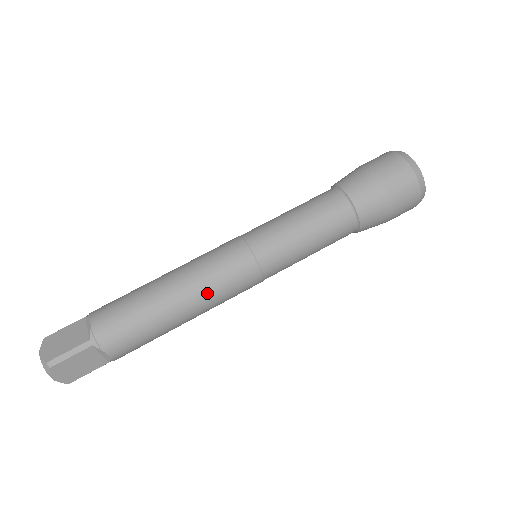
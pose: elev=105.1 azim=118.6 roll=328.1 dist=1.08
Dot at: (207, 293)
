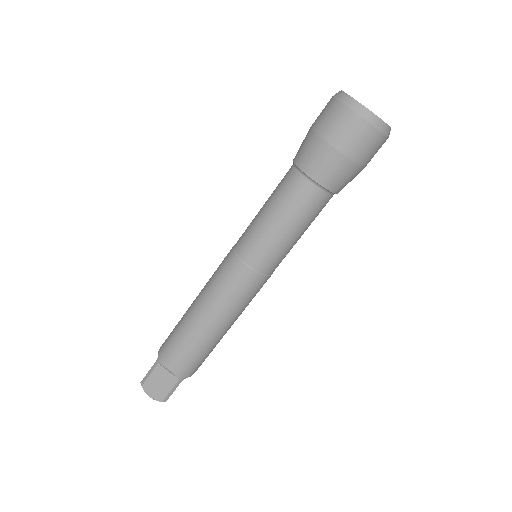
Dot at: (240, 313)
